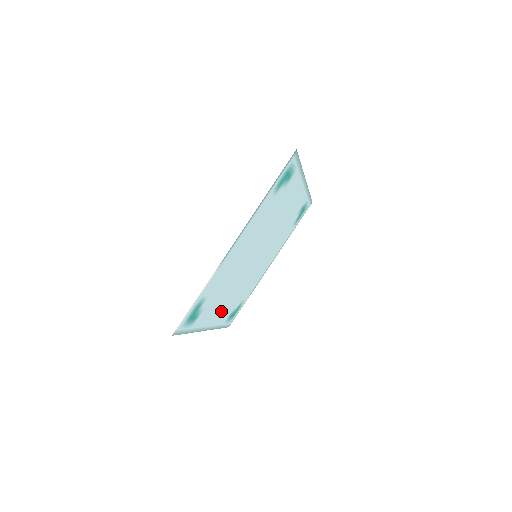
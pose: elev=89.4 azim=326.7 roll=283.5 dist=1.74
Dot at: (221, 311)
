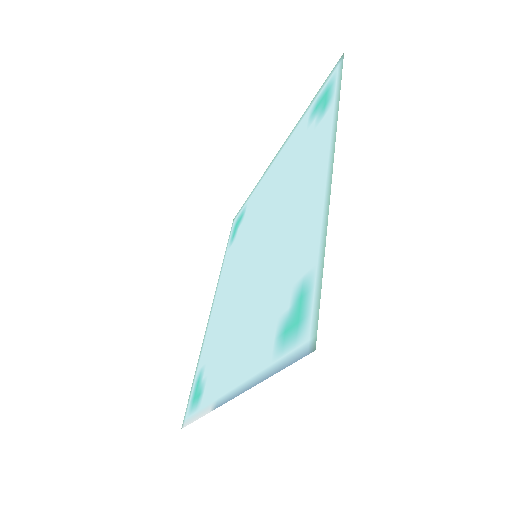
Dot at: (222, 286)
